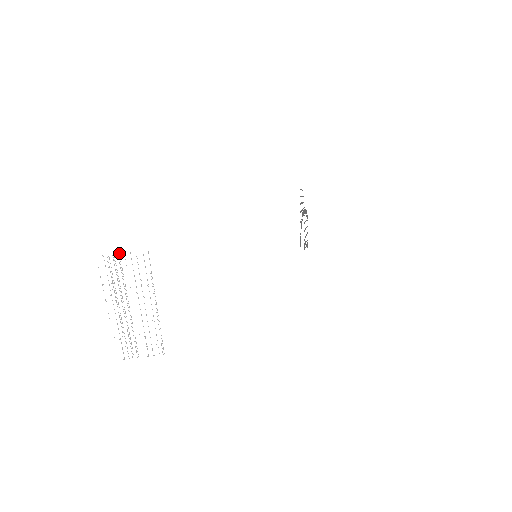
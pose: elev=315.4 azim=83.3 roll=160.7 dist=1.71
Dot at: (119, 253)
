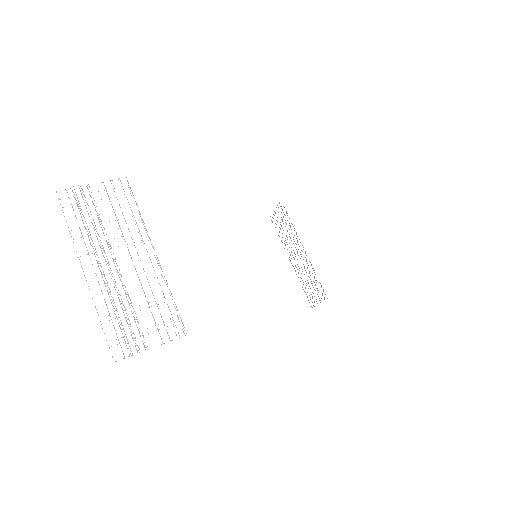
Dot at: (88, 184)
